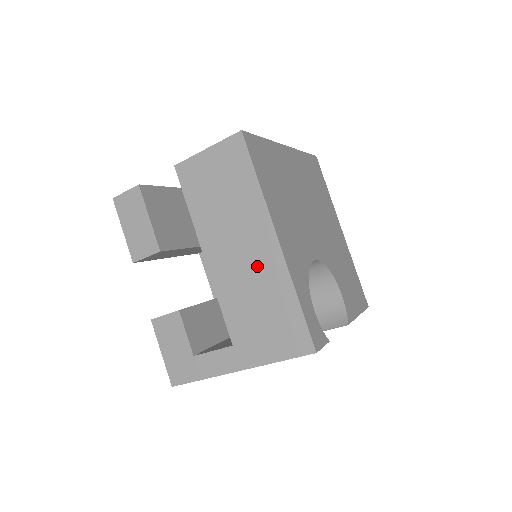
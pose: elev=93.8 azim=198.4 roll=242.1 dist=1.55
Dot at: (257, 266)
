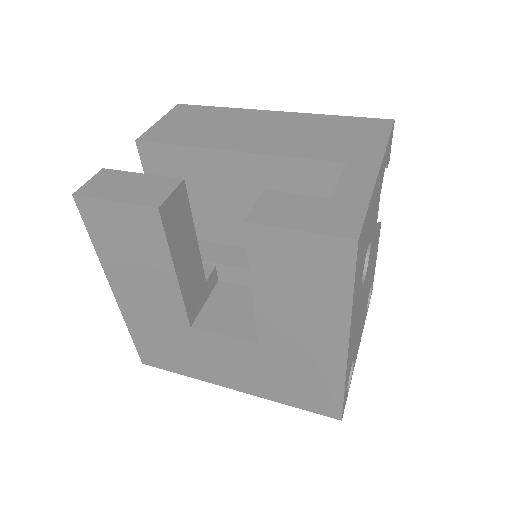
Dot at: (285, 126)
